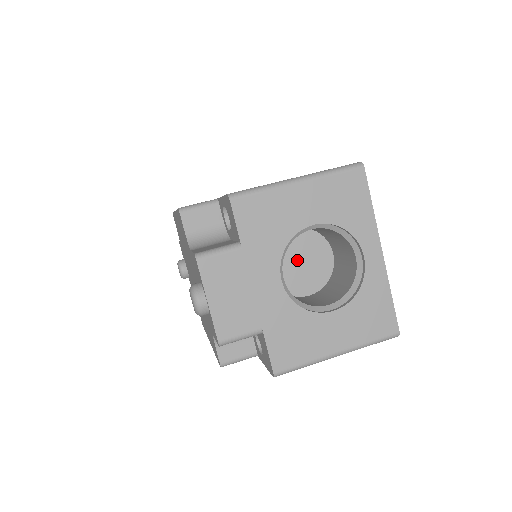
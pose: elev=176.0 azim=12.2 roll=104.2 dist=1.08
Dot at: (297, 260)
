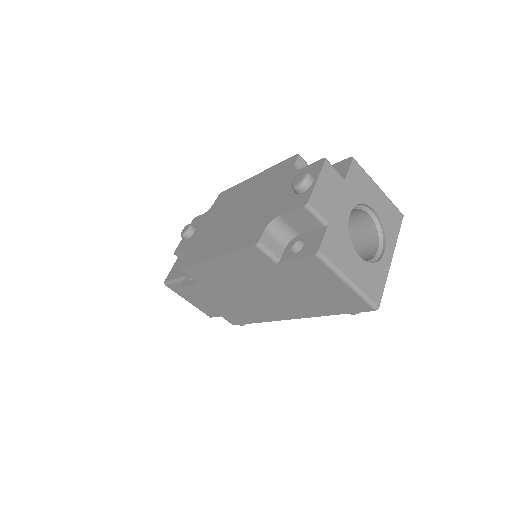
Dot at: occluded
